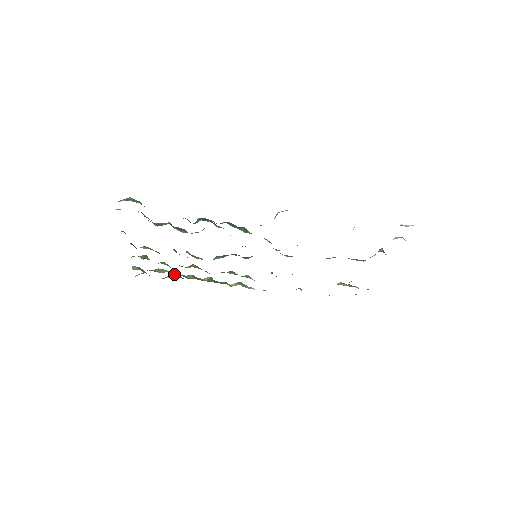
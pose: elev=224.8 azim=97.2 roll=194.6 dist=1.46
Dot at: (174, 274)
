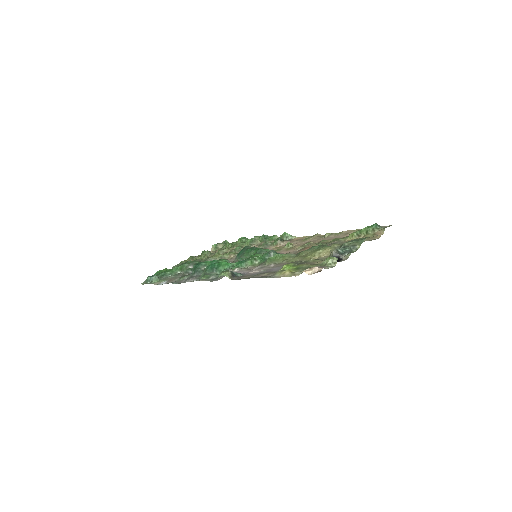
Dot at: (240, 239)
